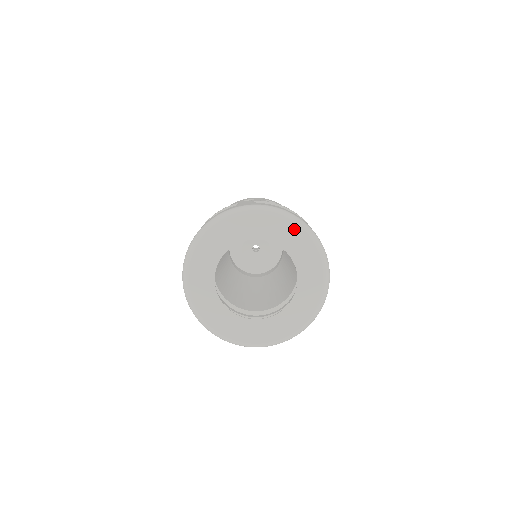
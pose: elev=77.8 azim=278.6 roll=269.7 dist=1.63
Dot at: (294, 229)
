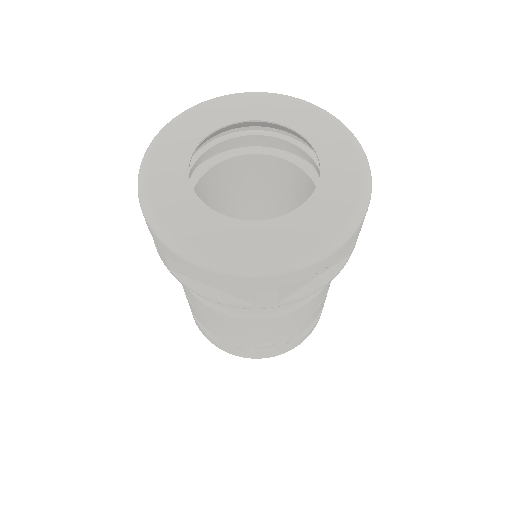
Dot at: (312, 111)
